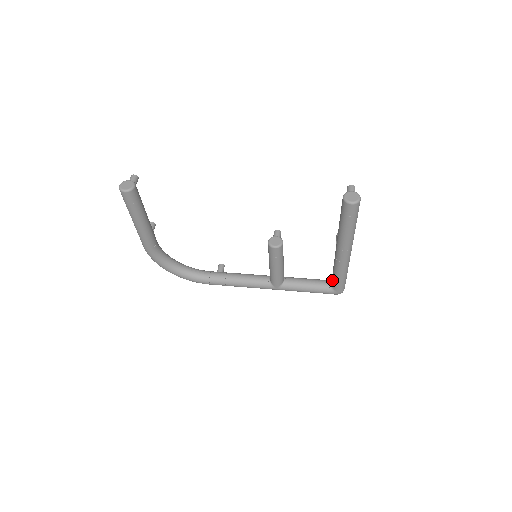
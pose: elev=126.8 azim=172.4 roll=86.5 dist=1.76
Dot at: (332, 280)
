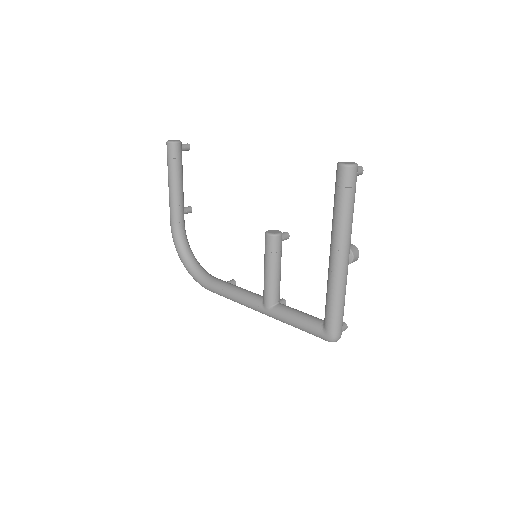
Dot at: (325, 312)
